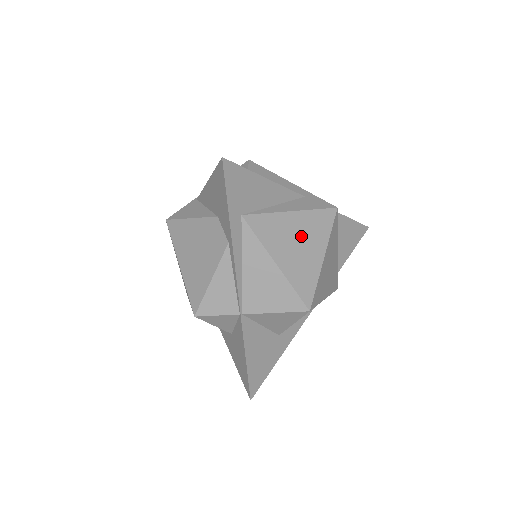
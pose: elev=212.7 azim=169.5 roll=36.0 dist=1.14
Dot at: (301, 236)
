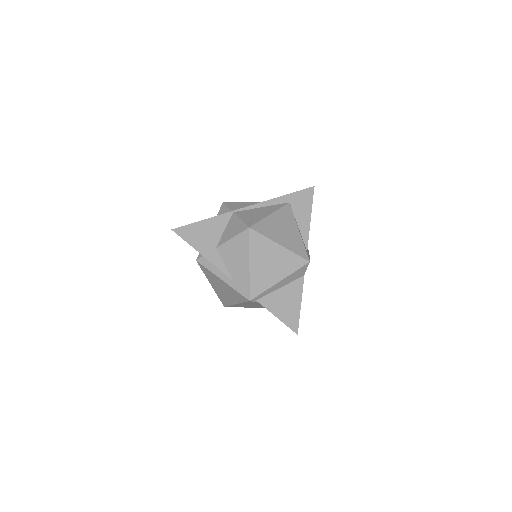
Dot at: (288, 233)
